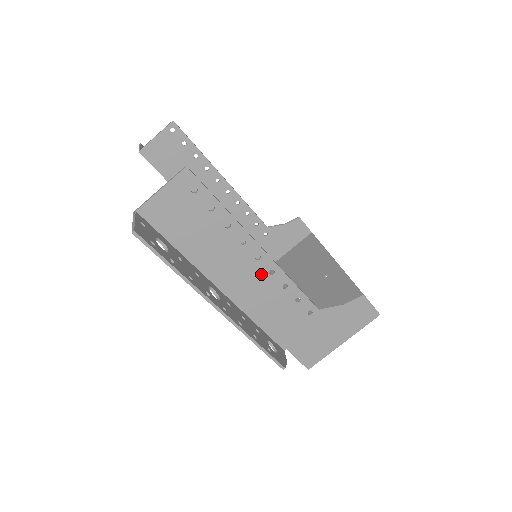
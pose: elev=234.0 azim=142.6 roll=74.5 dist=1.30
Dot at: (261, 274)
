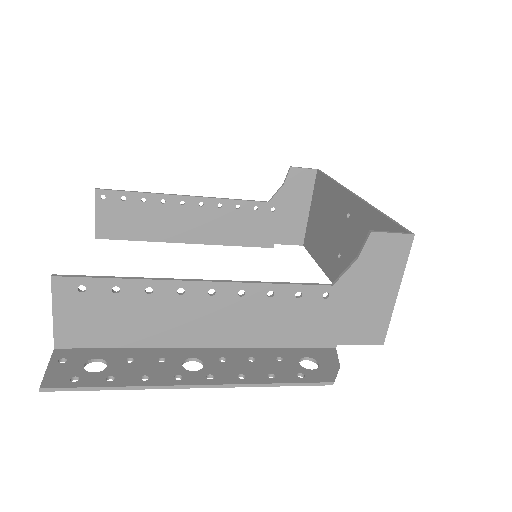
Dot at: (232, 303)
